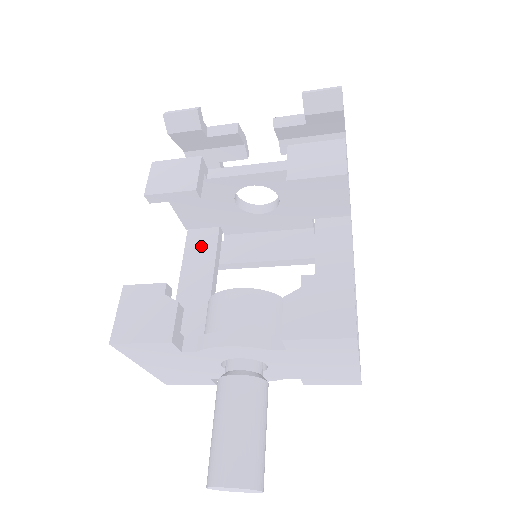
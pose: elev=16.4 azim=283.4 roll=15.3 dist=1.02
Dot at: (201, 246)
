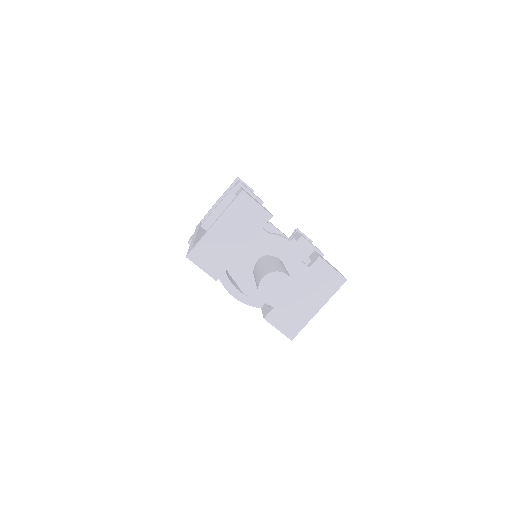
Dot at: occluded
